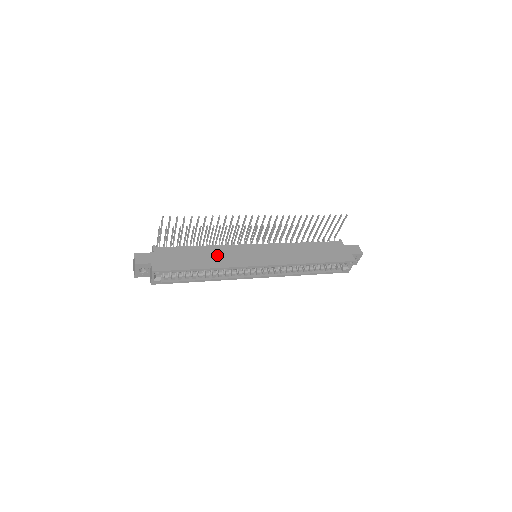
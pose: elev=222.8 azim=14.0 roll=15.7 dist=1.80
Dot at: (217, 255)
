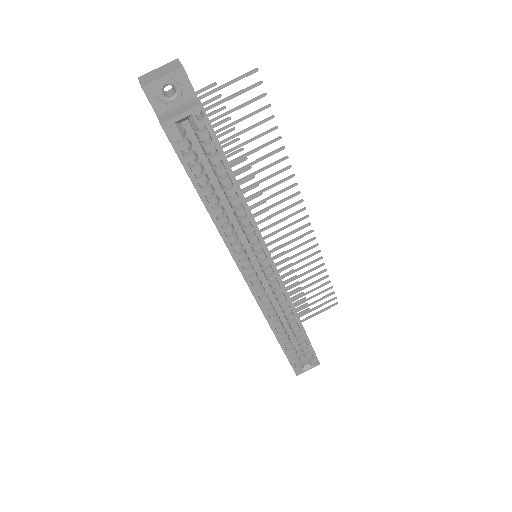
Dot at: occluded
